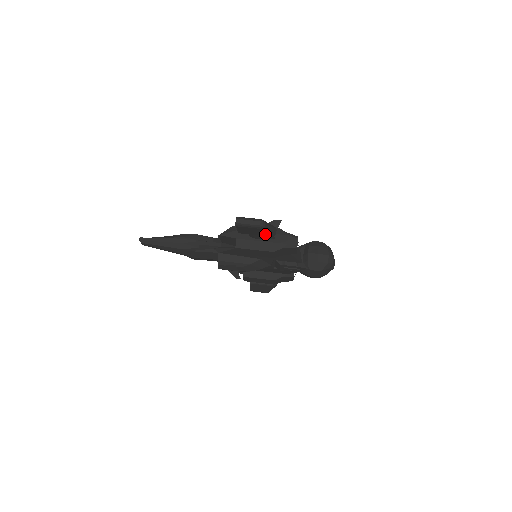
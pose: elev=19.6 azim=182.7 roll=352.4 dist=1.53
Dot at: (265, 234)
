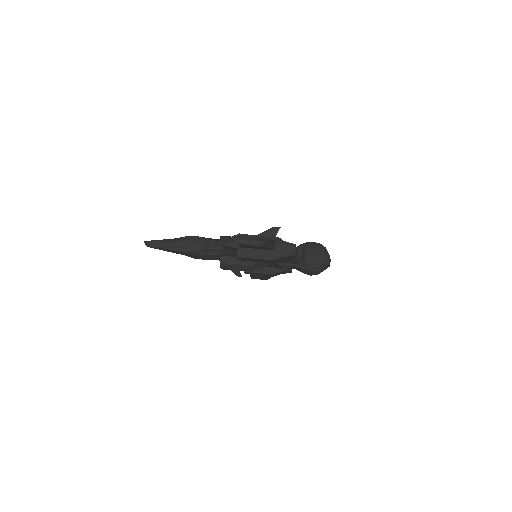
Dot at: (265, 249)
